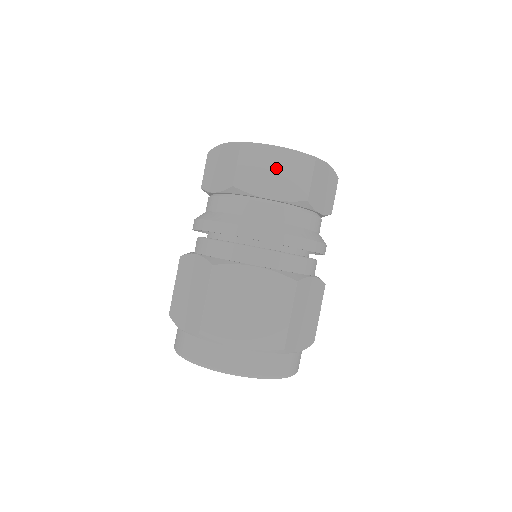
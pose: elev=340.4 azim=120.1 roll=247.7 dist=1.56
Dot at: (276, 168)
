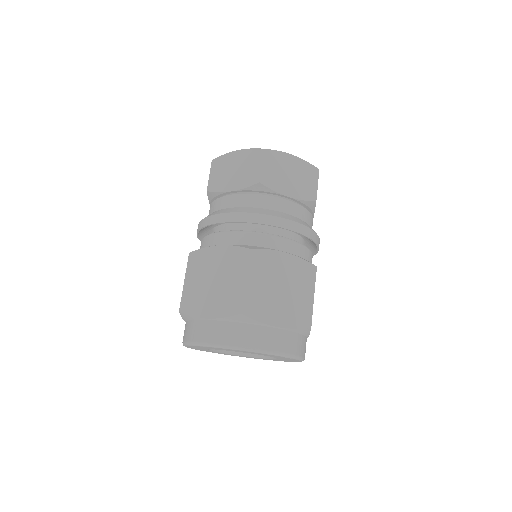
Dot at: (292, 172)
